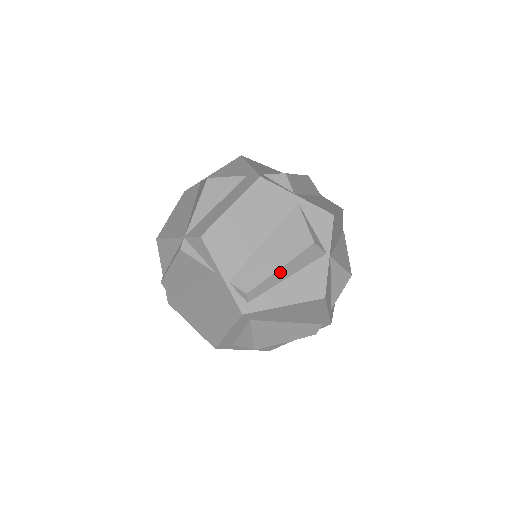
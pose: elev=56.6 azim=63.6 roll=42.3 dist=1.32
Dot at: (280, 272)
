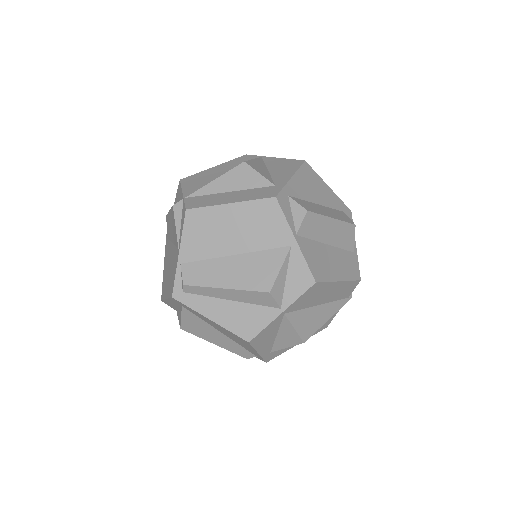
Dot at: (224, 291)
